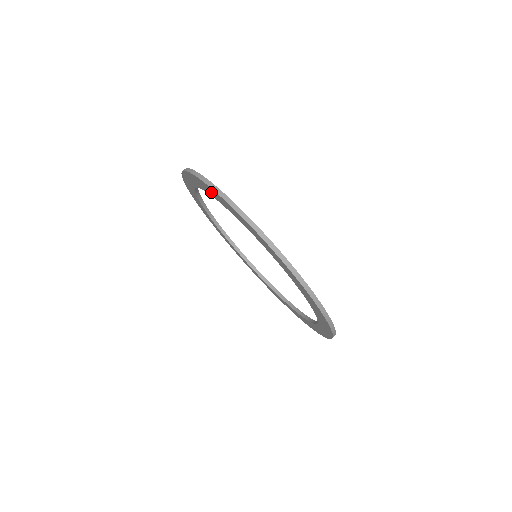
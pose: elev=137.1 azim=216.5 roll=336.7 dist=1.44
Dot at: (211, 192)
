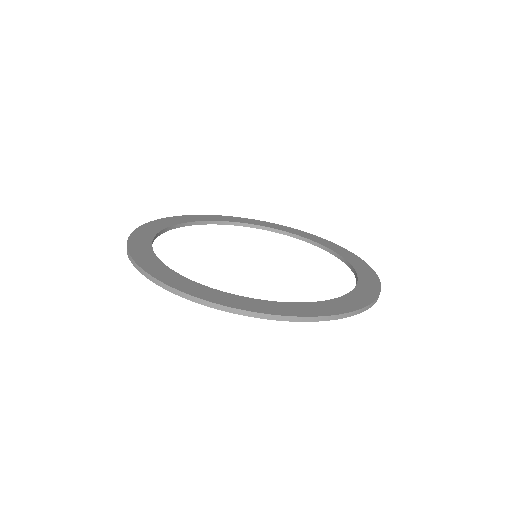
Dot at: occluded
